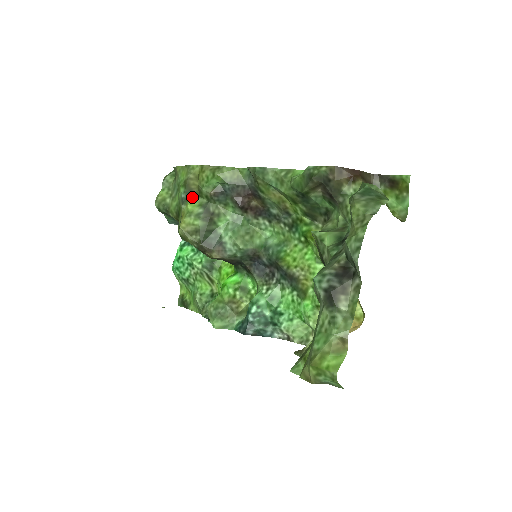
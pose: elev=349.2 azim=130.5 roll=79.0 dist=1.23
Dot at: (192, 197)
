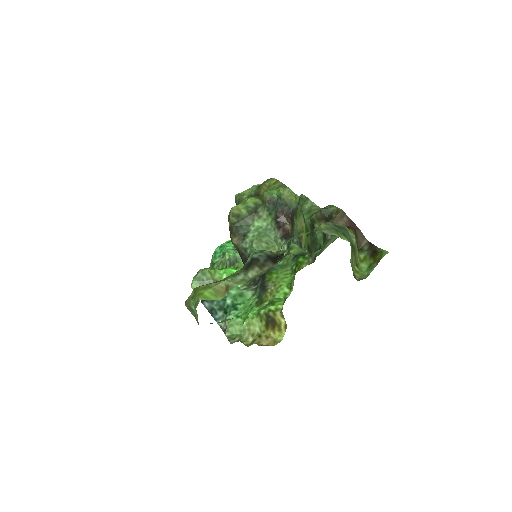
Dot at: (256, 196)
